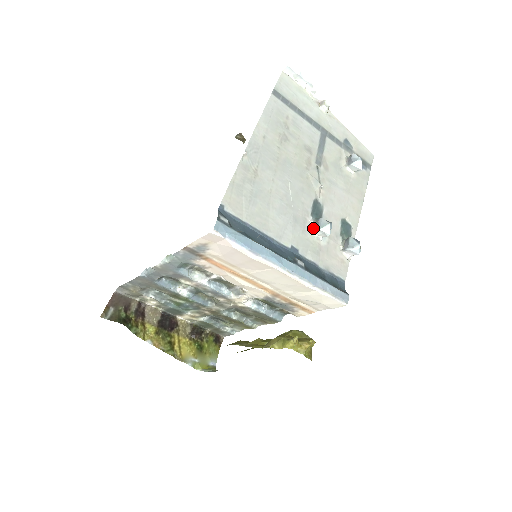
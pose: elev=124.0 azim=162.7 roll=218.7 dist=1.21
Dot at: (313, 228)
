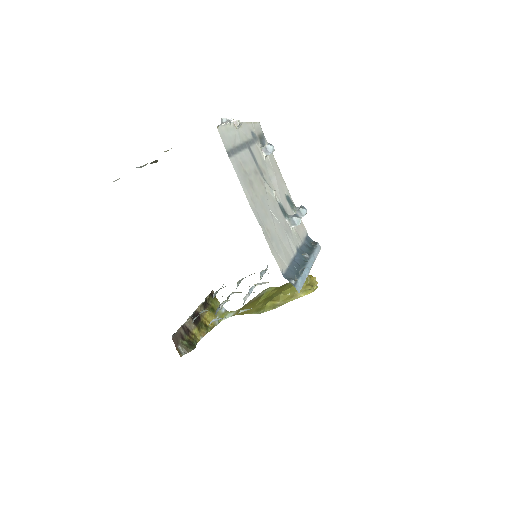
Dot at: (291, 225)
